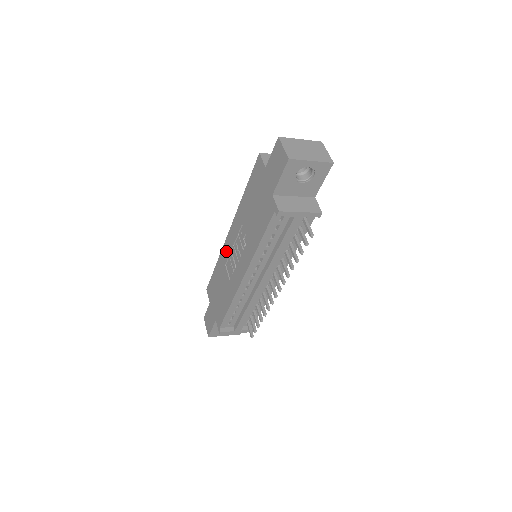
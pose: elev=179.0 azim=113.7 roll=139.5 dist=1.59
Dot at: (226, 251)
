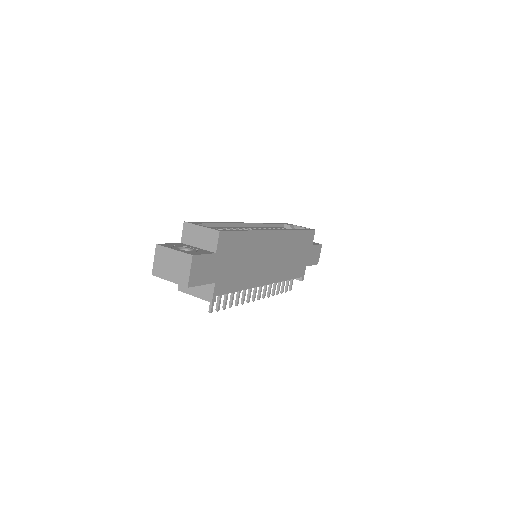
Dot at: occluded
